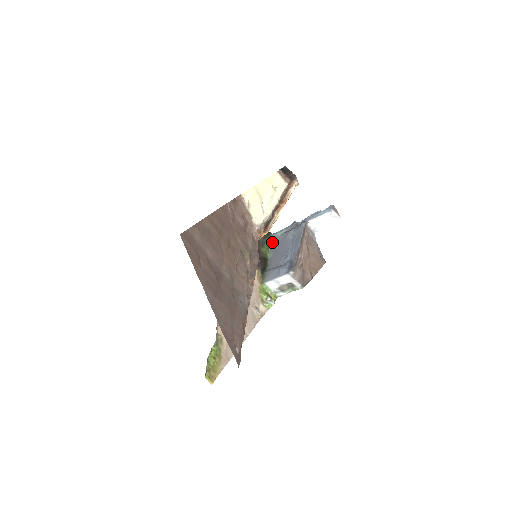
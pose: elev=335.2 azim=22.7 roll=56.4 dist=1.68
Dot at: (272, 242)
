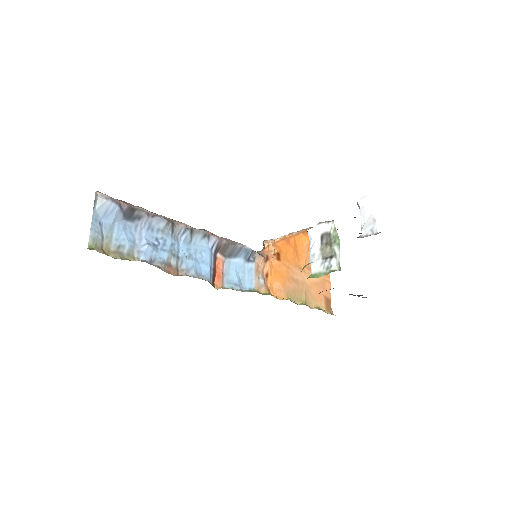
Dot at: occluded
